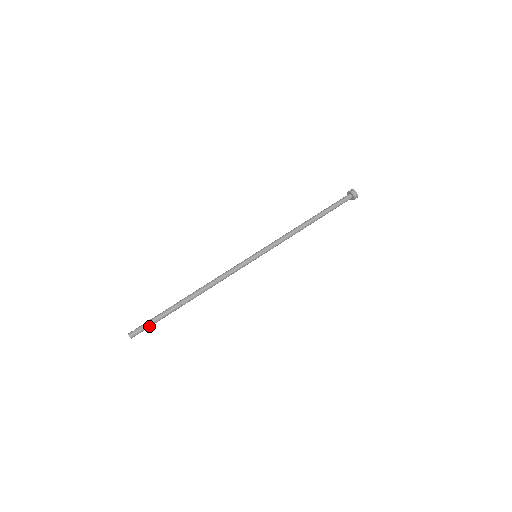
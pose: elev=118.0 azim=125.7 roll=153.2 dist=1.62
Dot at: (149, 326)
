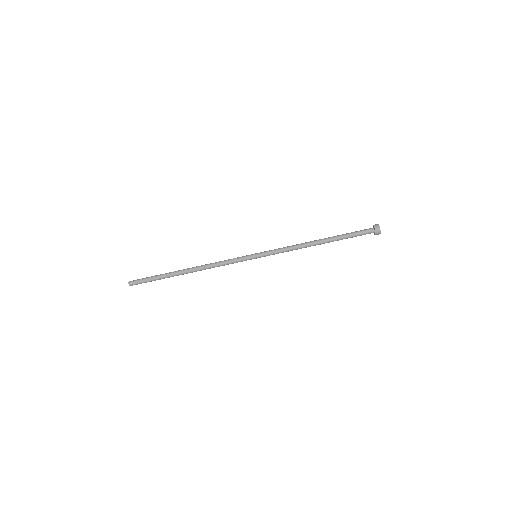
Dot at: occluded
